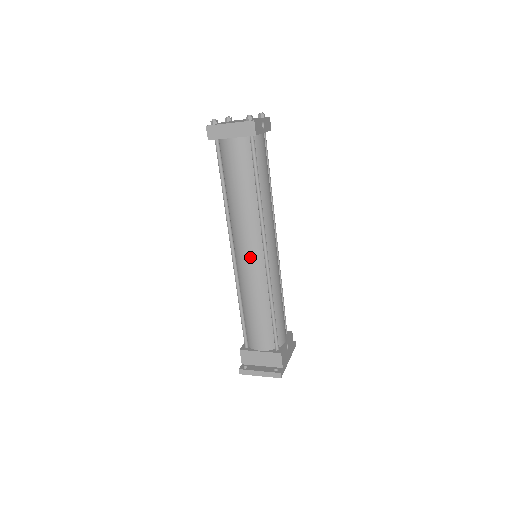
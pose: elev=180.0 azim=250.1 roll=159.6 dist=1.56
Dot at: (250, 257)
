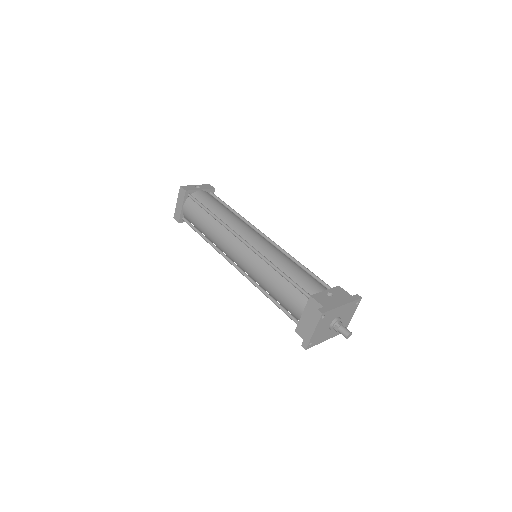
Dot at: (238, 254)
